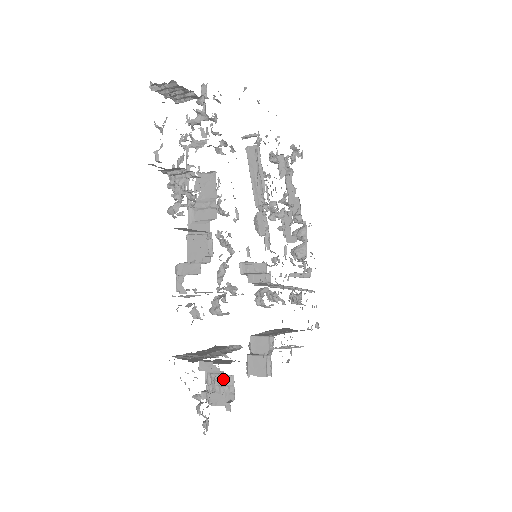
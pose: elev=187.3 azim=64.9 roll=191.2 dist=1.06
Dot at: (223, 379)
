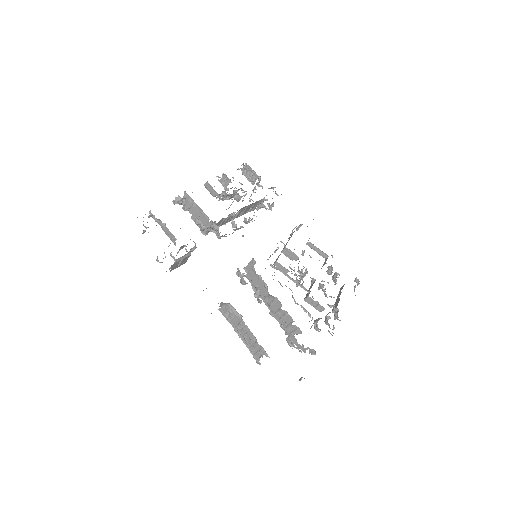
Dot at: occluded
